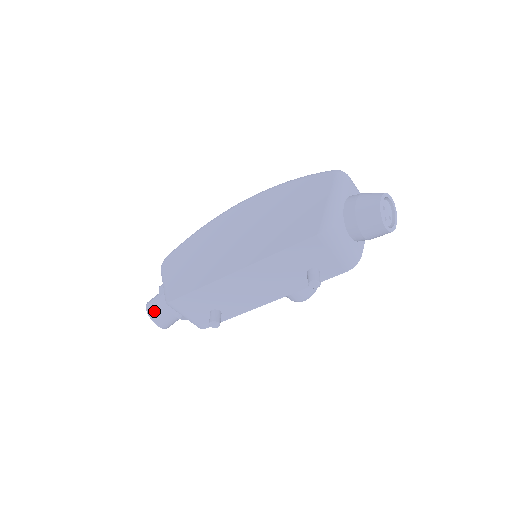
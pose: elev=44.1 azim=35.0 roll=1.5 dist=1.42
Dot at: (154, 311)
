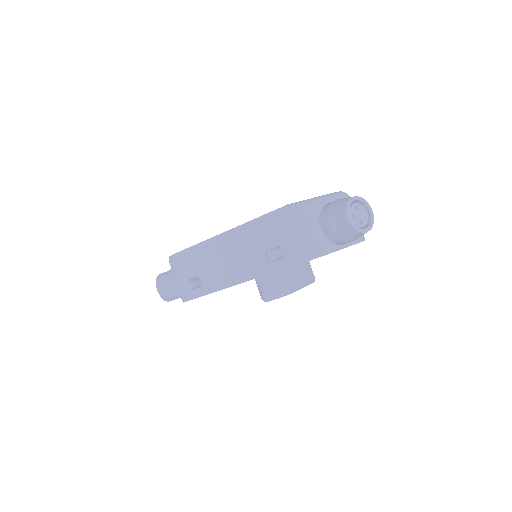
Dot at: (162, 276)
